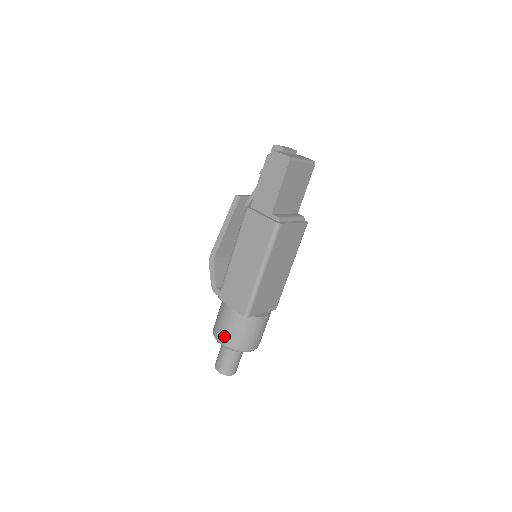
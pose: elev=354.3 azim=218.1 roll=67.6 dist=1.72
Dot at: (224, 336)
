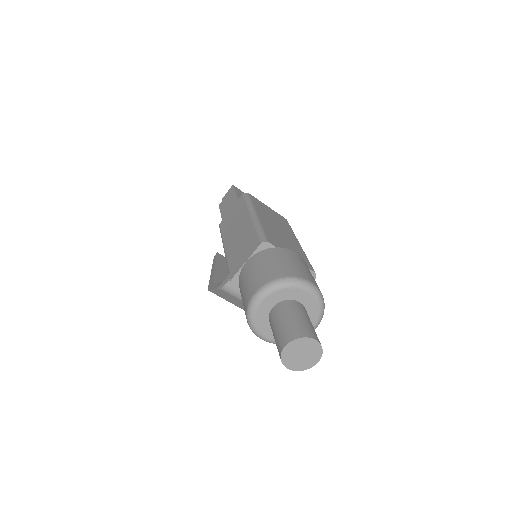
Dot at: (255, 283)
